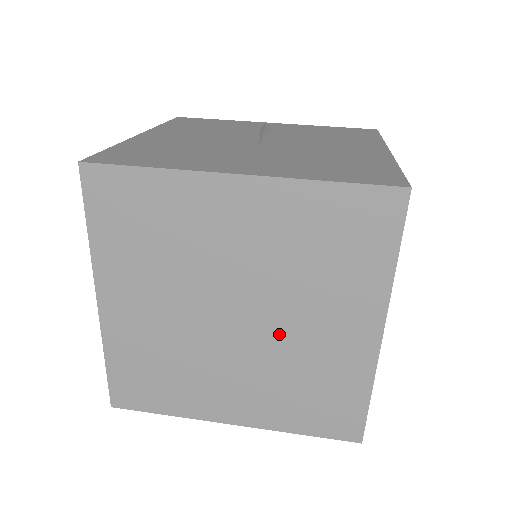
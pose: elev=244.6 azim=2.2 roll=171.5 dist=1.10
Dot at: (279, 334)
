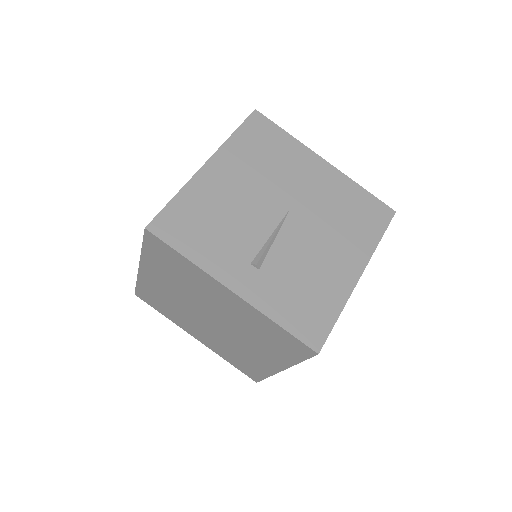
Dot at: (224, 317)
